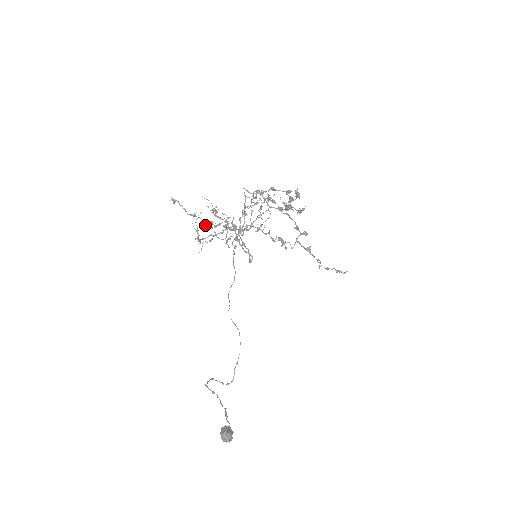
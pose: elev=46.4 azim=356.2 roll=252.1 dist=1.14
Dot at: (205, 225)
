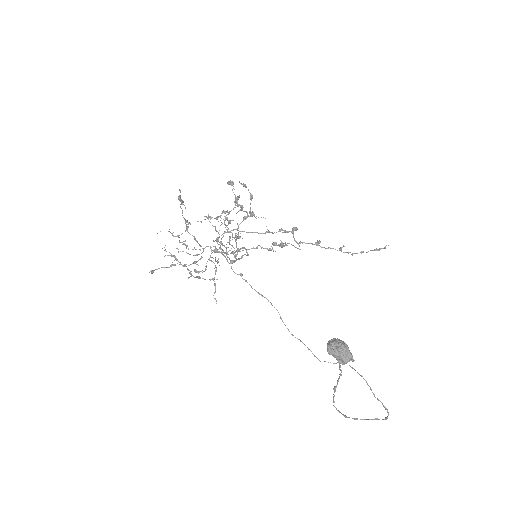
Dot at: occluded
